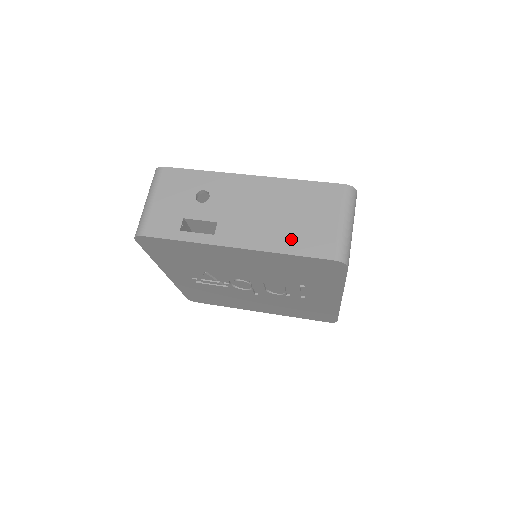
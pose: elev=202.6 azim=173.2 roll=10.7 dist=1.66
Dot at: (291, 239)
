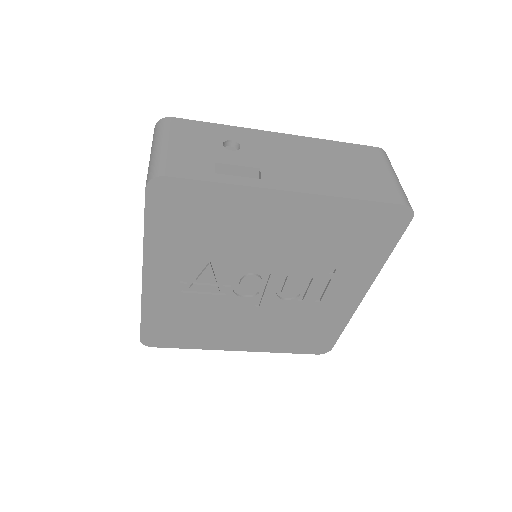
Dot at: (351, 186)
